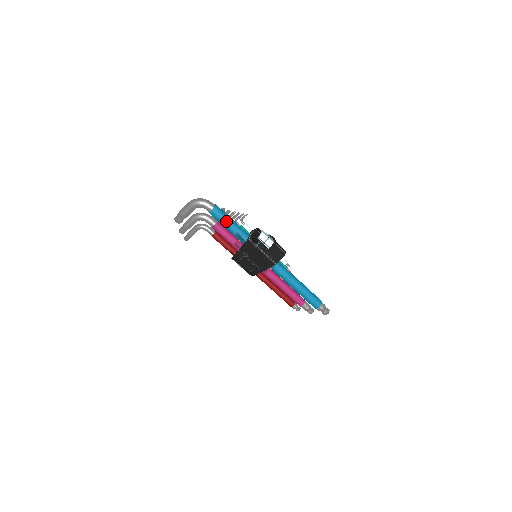
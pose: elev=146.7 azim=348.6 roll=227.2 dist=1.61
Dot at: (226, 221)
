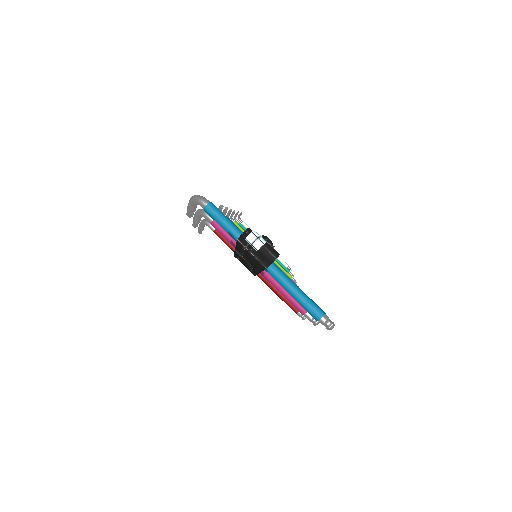
Dot at: (218, 220)
